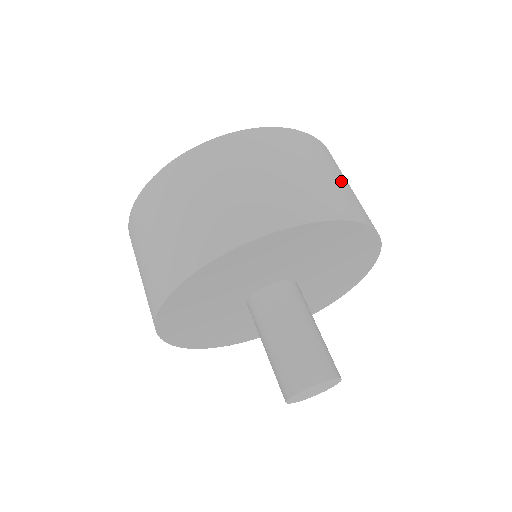
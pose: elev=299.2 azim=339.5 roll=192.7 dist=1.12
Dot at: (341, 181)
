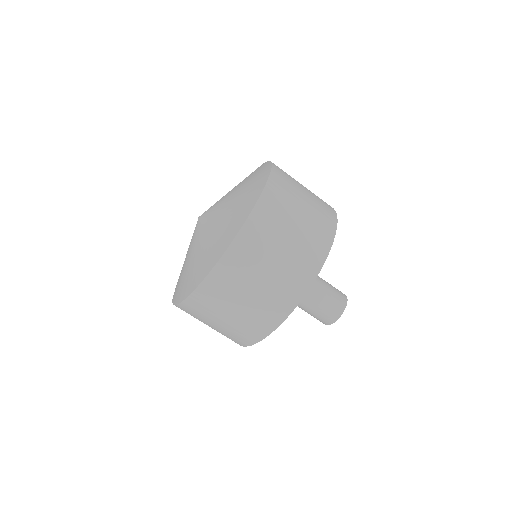
Dot at: occluded
